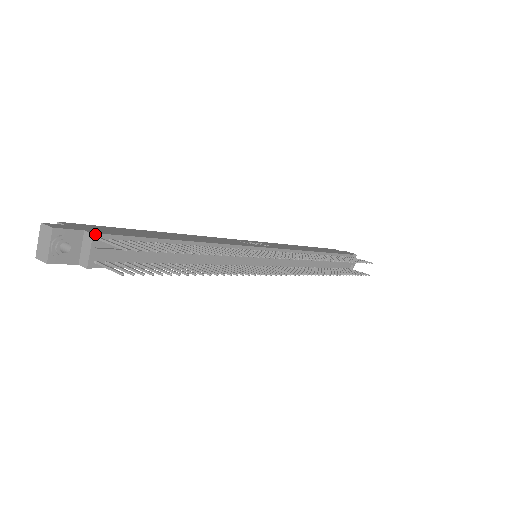
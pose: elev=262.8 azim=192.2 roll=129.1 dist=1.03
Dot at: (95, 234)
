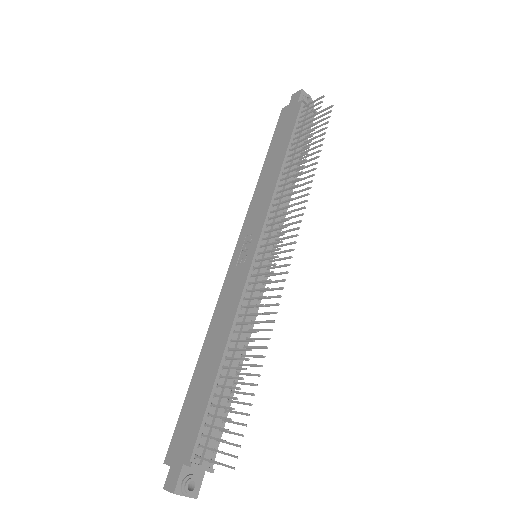
Dot at: (191, 465)
